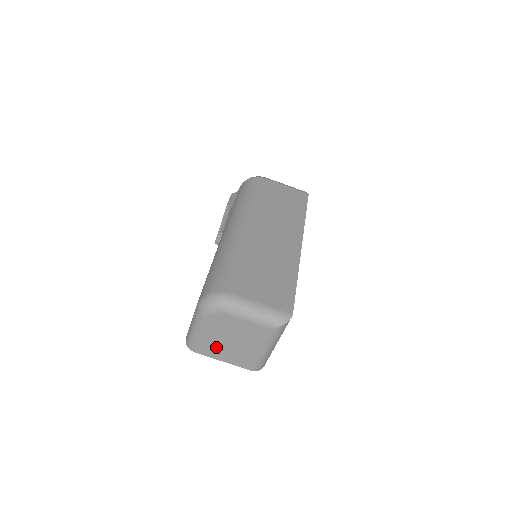
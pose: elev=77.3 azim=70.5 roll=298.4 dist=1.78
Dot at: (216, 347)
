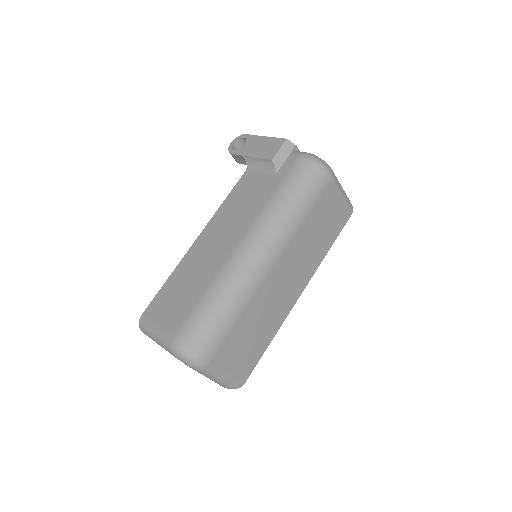
Dot at: occluded
